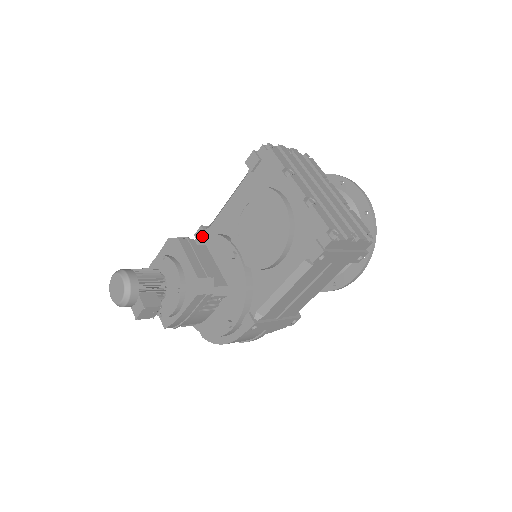
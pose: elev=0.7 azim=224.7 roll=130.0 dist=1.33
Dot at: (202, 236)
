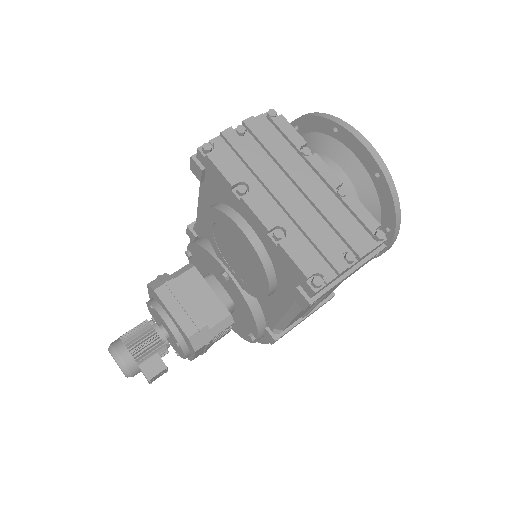
Dot at: (191, 243)
